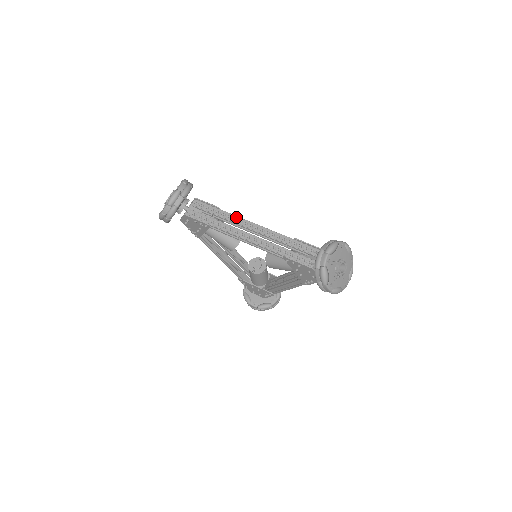
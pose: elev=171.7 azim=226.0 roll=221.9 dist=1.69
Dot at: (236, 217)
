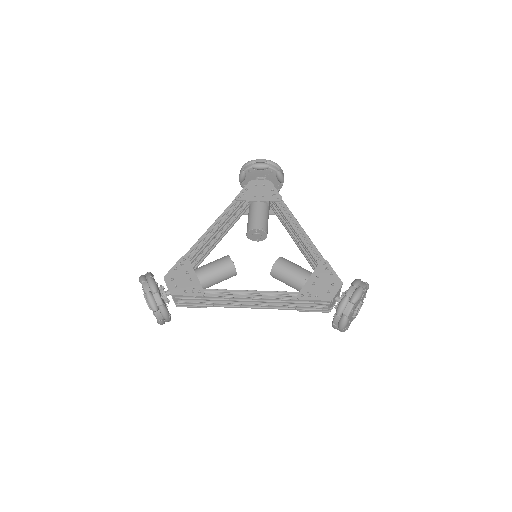
Dot at: (227, 298)
